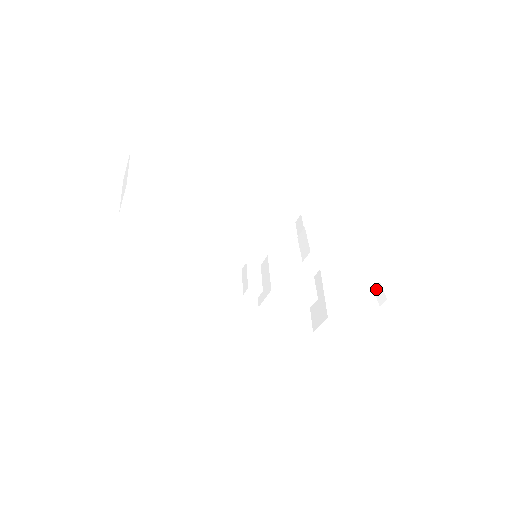
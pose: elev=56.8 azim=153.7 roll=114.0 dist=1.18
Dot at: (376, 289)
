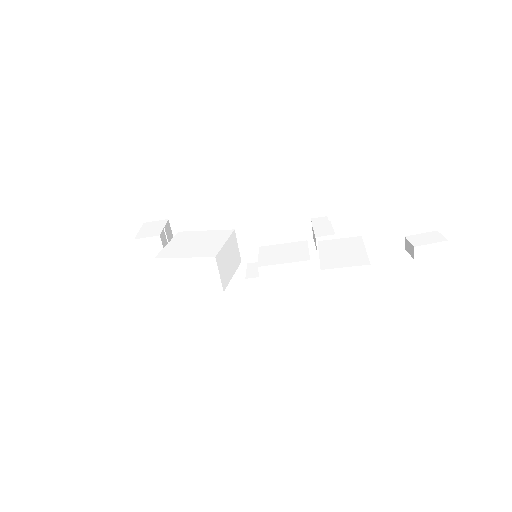
Dot at: (406, 247)
